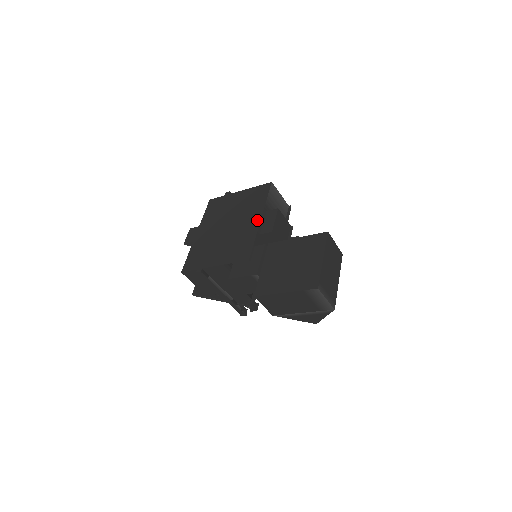
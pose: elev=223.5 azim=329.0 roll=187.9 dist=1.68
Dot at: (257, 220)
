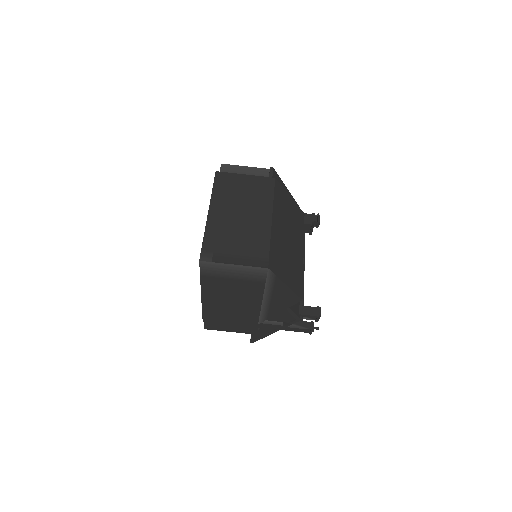
Dot at: occluded
